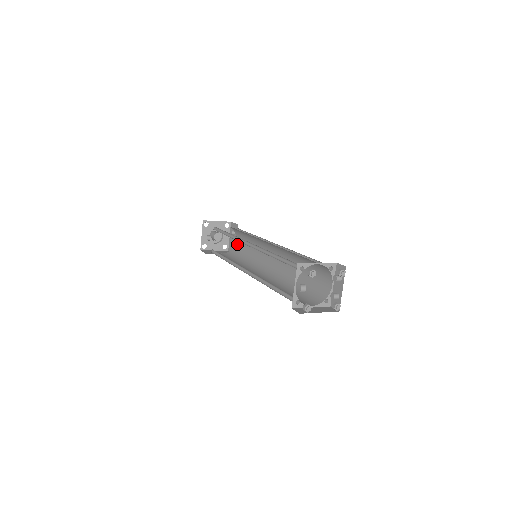
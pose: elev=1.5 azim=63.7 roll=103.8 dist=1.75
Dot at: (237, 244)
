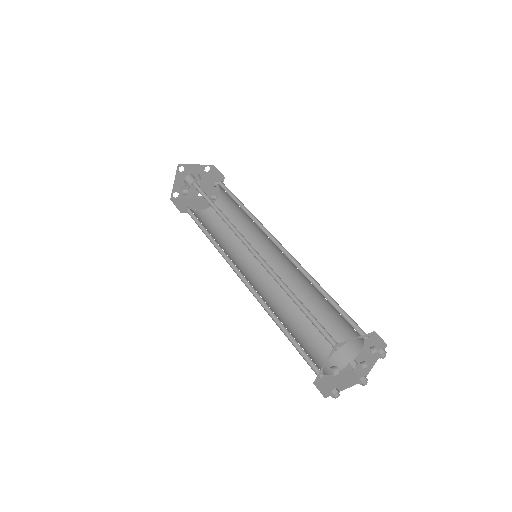
Dot at: (220, 202)
